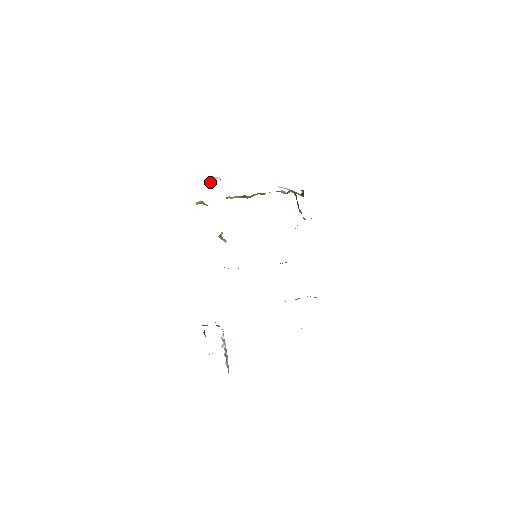
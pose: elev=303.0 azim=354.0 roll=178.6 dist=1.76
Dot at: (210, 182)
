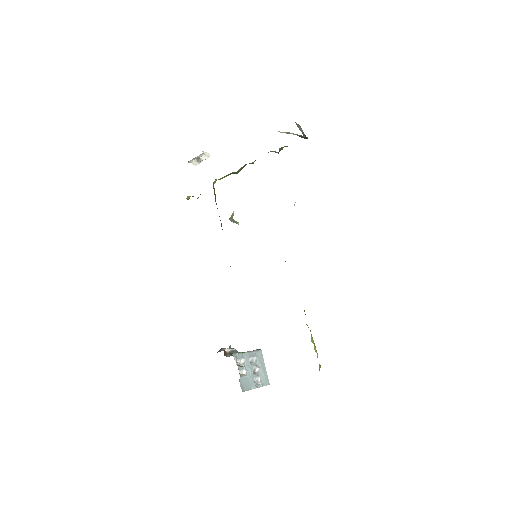
Dot at: (197, 161)
